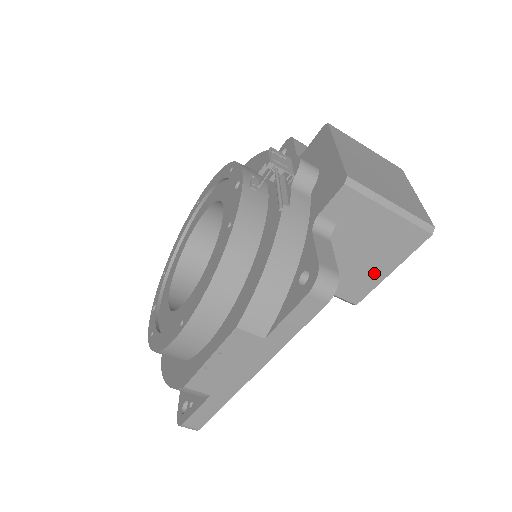
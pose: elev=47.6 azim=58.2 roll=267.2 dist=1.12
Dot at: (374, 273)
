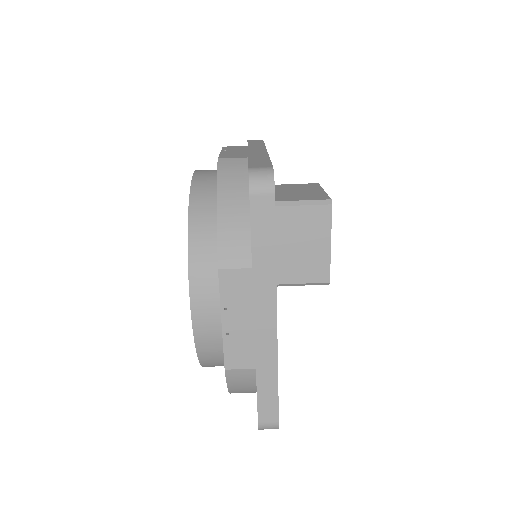
Dot at: (315, 193)
